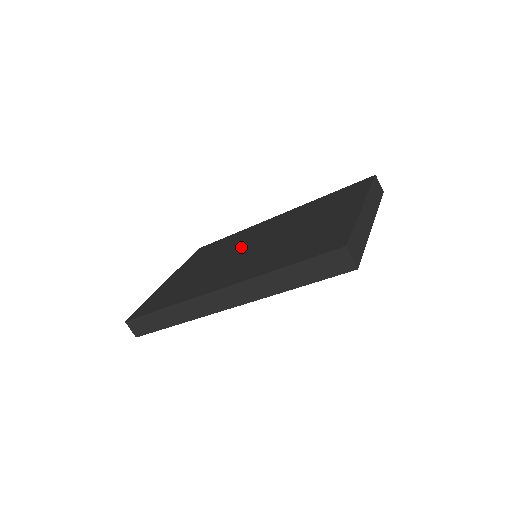
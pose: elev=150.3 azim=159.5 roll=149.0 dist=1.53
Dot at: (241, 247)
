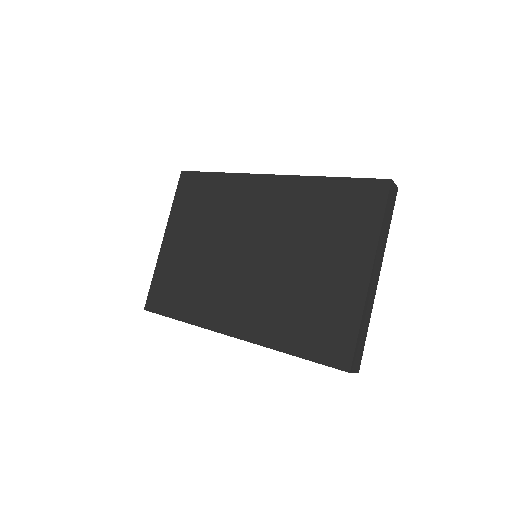
Dot at: (238, 238)
